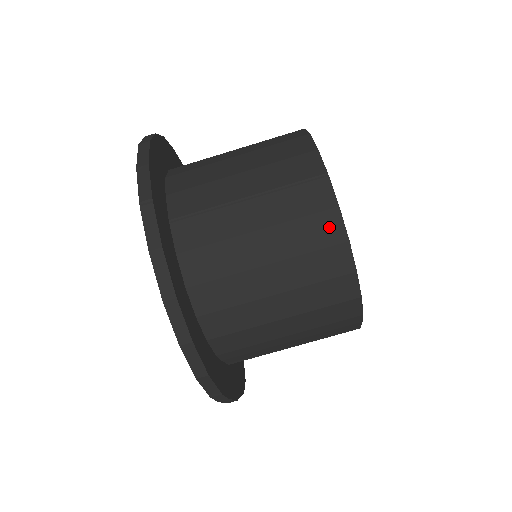
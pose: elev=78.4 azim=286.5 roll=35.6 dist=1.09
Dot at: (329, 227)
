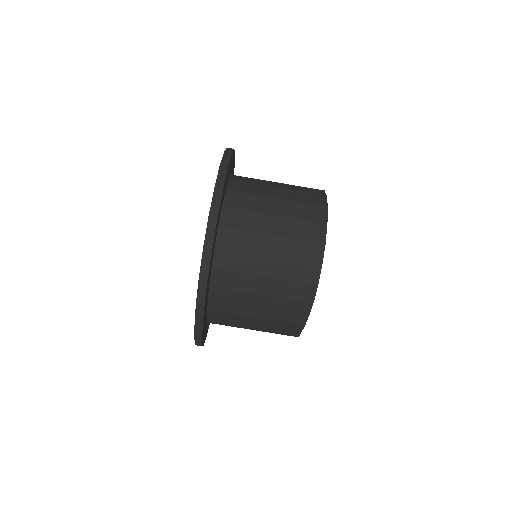
Dot at: (317, 232)
